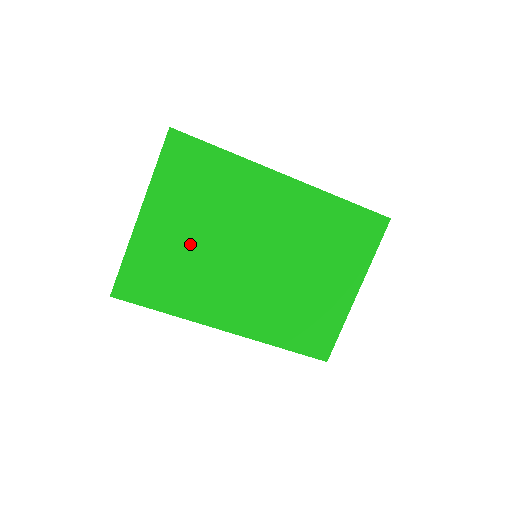
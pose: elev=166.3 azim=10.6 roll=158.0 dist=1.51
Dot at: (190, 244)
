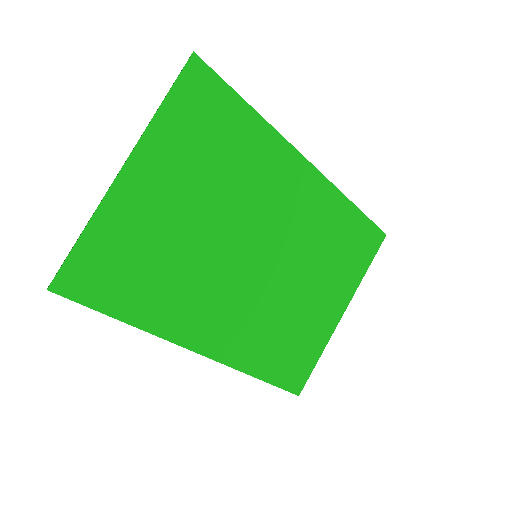
Dot at: (182, 226)
